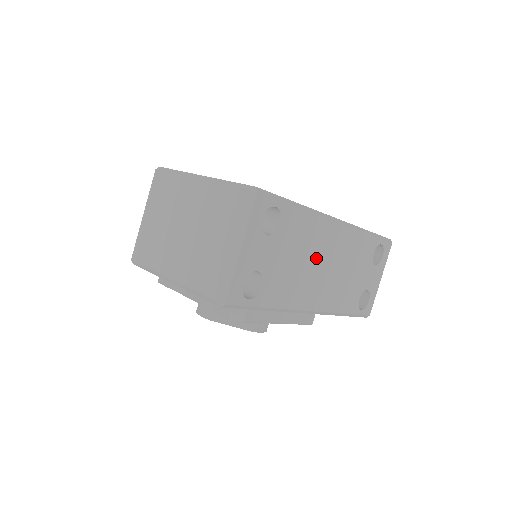
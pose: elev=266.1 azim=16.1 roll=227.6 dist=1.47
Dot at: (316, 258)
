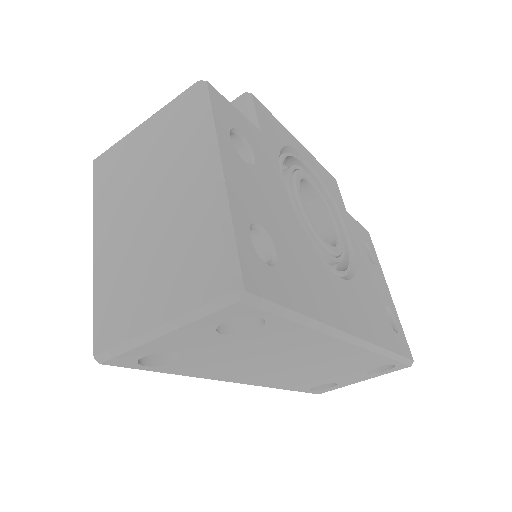
Dot at: (287, 358)
